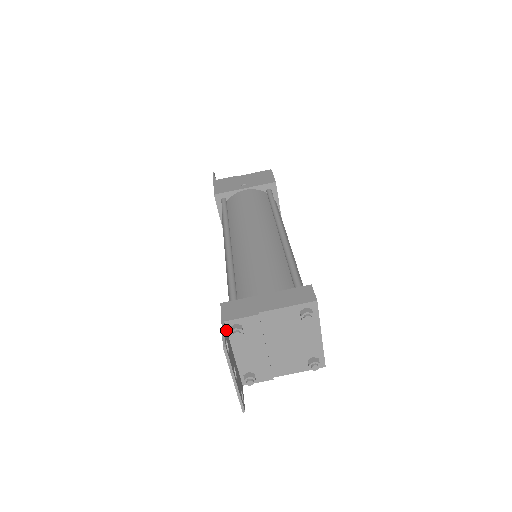
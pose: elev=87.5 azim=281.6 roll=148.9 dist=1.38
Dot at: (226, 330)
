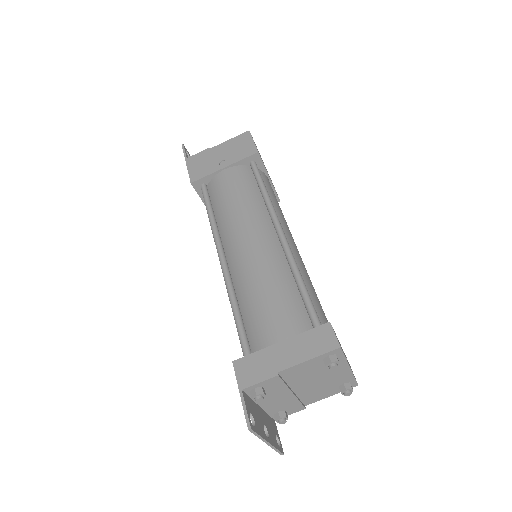
Dot at: (246, 395)
